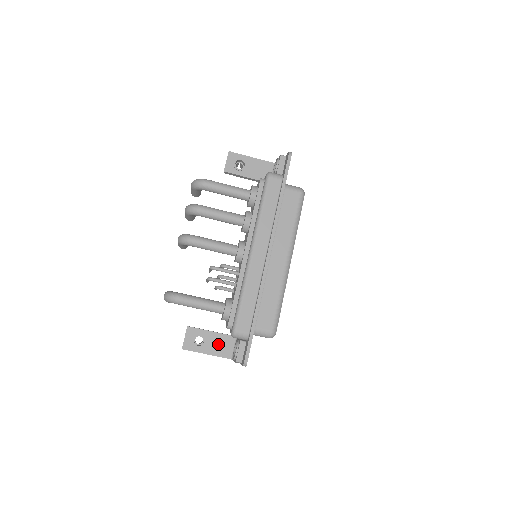
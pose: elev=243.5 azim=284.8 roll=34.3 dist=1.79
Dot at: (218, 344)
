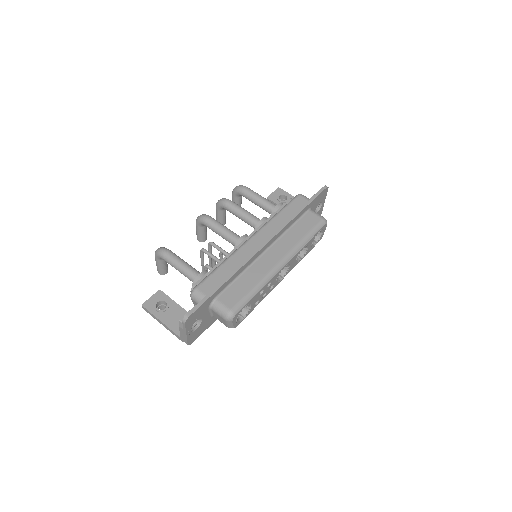
Dot at: (177, 318)
